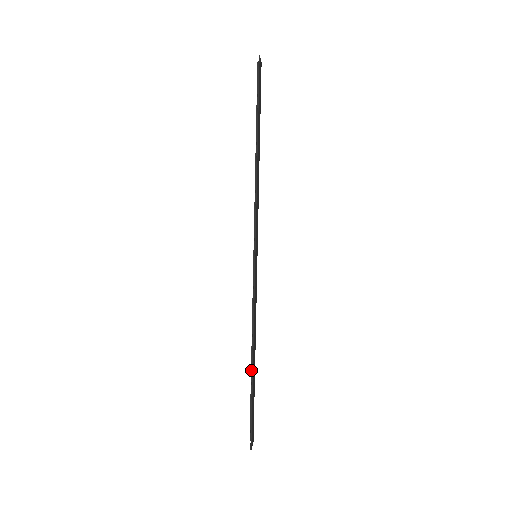
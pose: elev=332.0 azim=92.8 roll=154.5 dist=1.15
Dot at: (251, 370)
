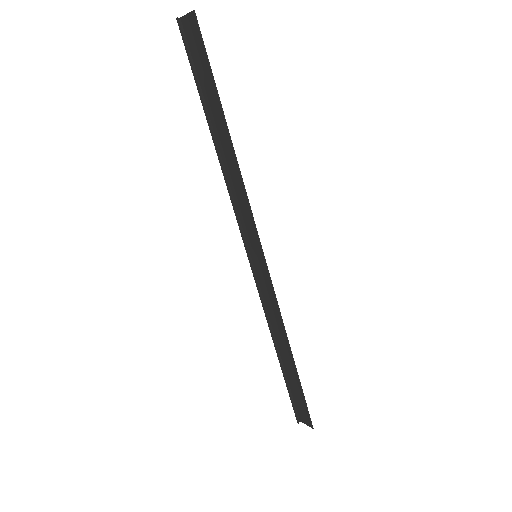
Dot at: (281, 365)
